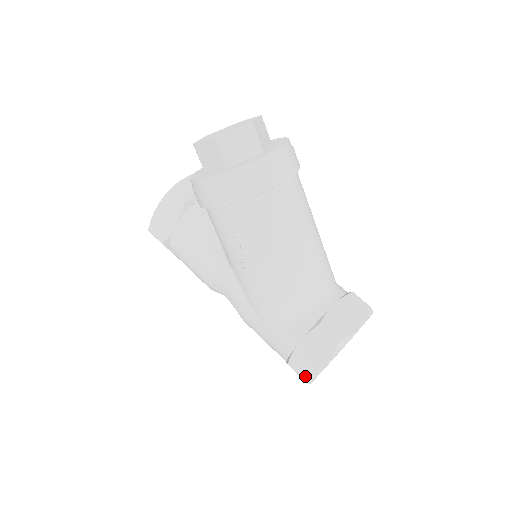
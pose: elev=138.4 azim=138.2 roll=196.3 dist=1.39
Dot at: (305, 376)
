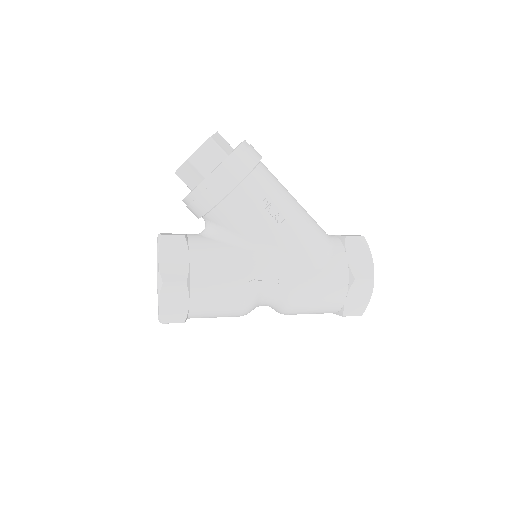
Dot at: (371, 276)
